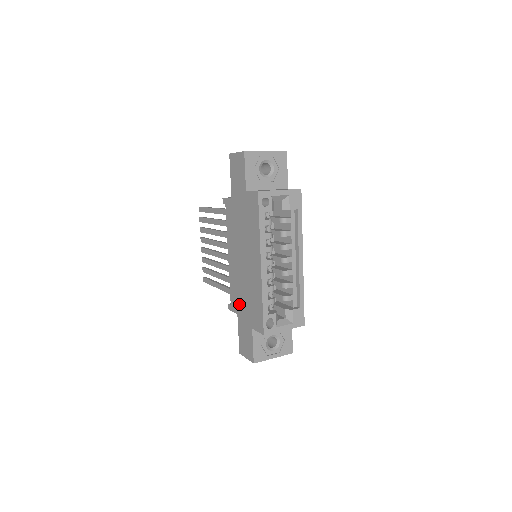
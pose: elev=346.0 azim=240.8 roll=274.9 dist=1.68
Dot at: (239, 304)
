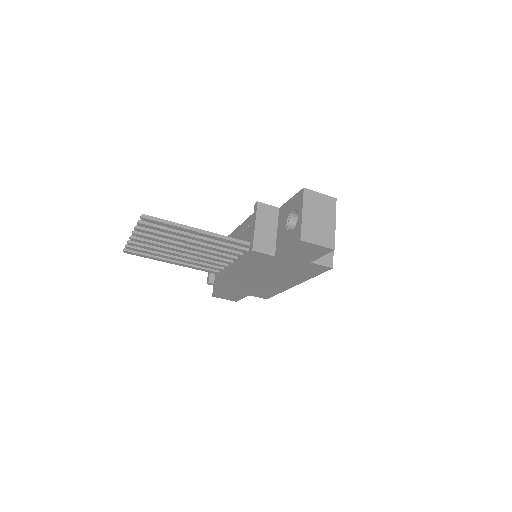
Dot at: (234, 287)
